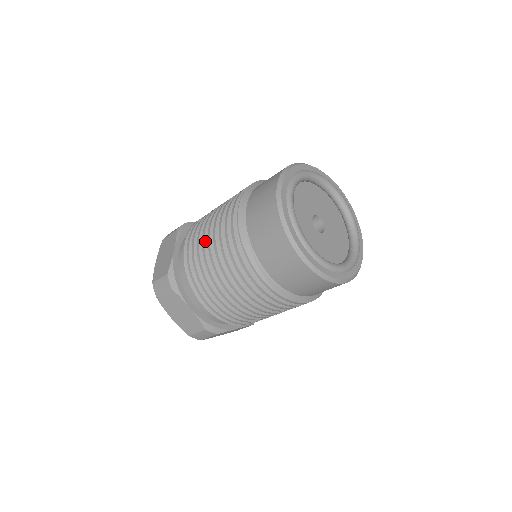
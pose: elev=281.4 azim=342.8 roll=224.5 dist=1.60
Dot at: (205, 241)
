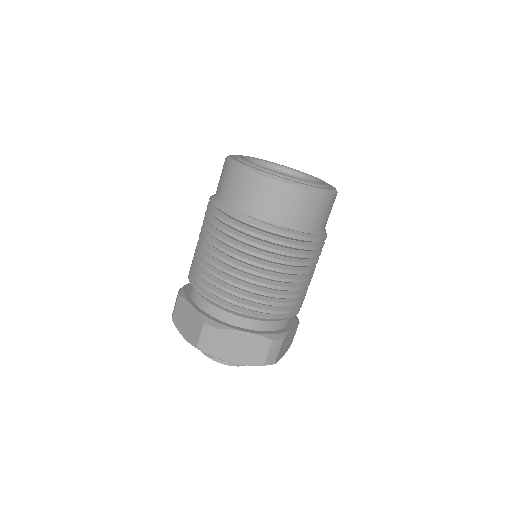
Dot at: (213, 261)
